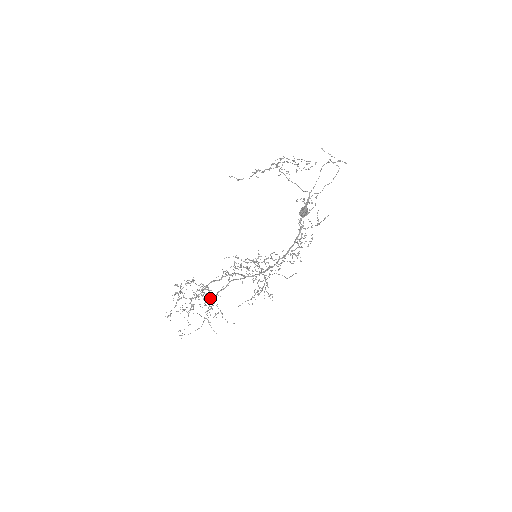
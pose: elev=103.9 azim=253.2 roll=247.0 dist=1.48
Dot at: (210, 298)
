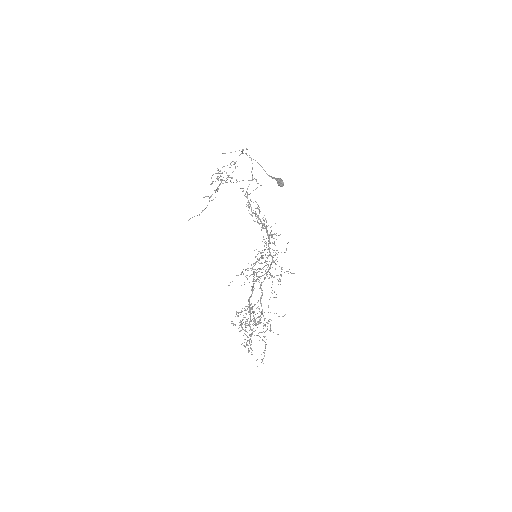
Dot at: occluded
